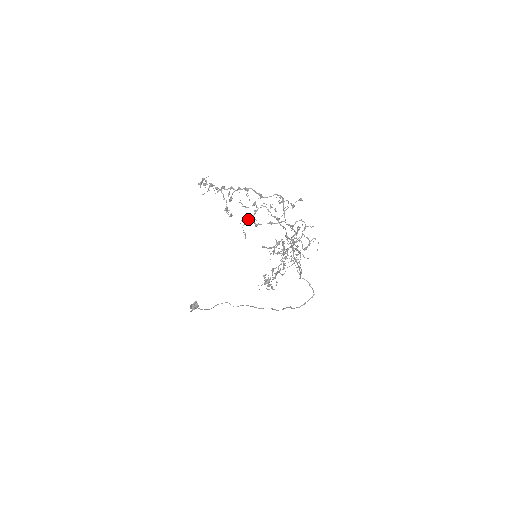
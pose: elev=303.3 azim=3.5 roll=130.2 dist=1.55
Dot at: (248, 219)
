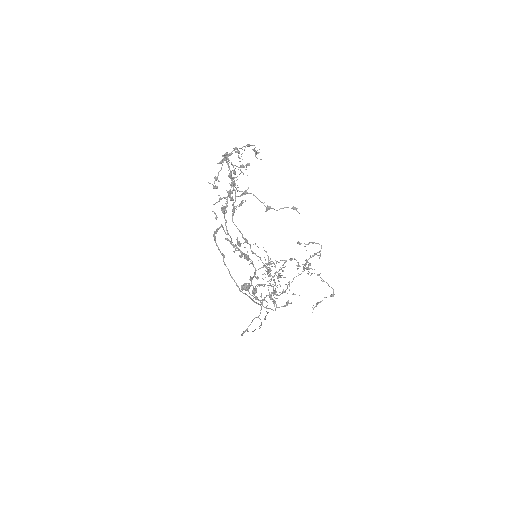
Dot at: (222, 198)
